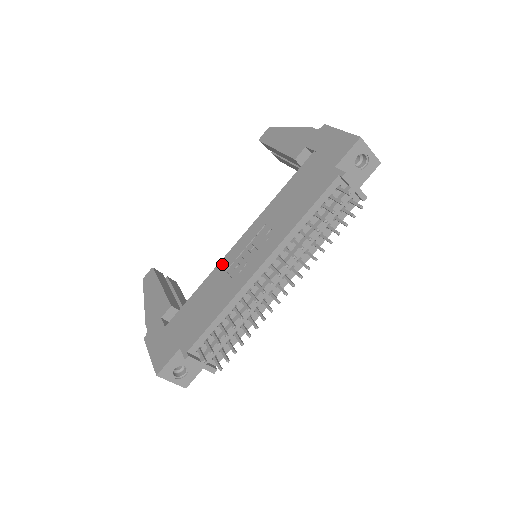
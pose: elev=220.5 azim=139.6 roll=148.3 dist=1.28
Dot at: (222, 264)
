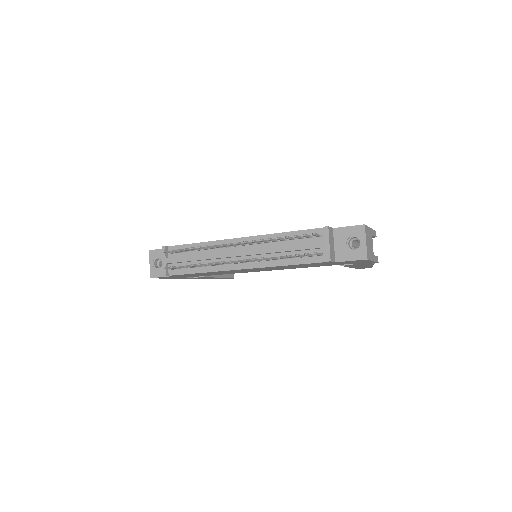
Dot at: occluded
